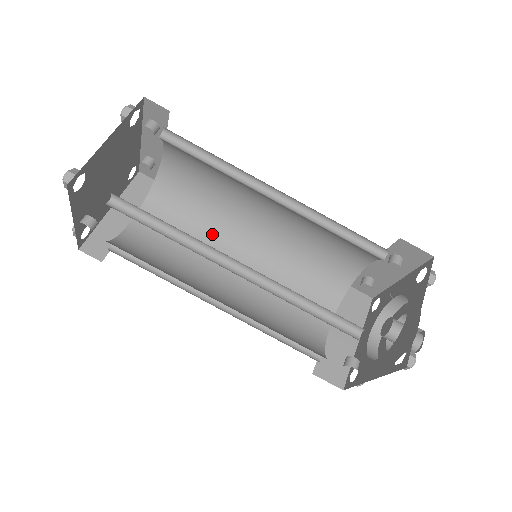
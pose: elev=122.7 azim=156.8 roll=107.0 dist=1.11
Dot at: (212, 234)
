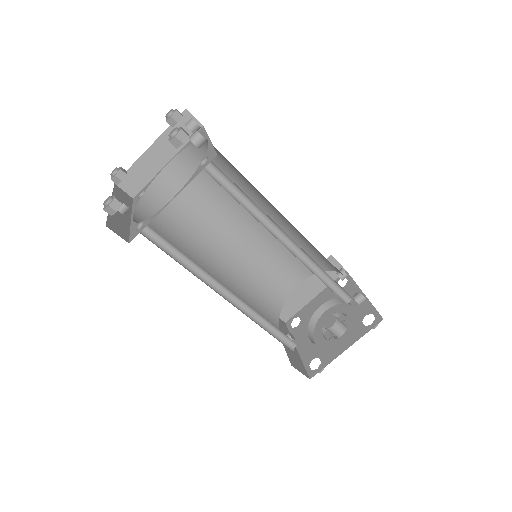
Dot at: occluded
